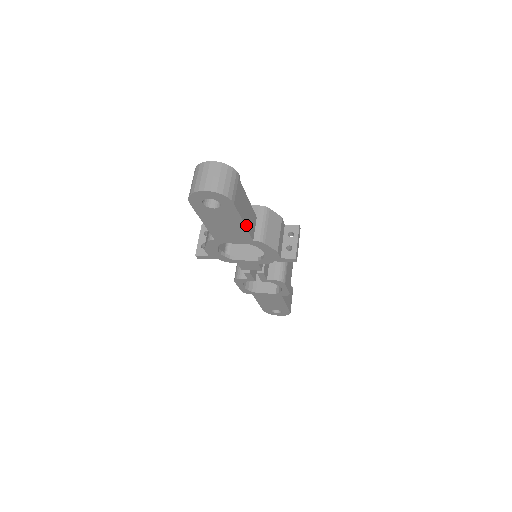
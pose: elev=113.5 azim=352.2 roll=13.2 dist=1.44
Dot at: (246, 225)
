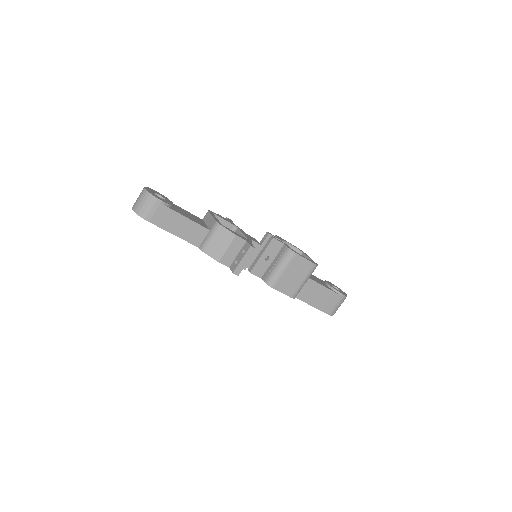
Dot at: (180, 236)
